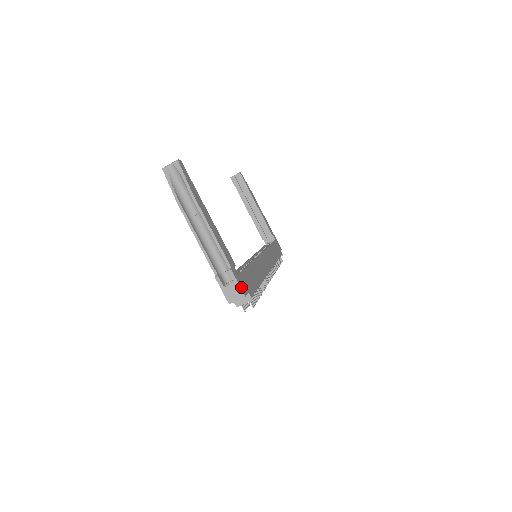
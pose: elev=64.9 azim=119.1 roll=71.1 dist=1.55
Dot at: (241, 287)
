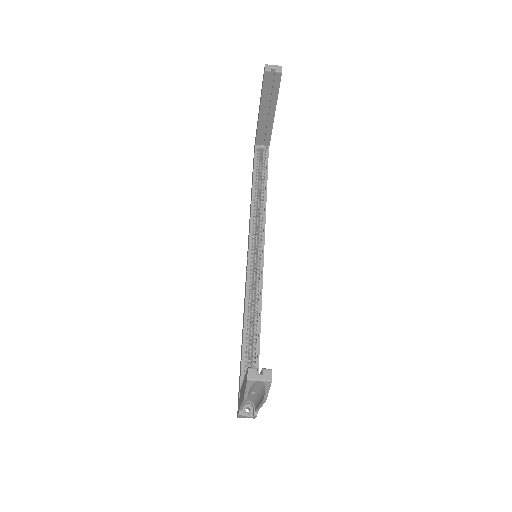
Dot at: occluded
